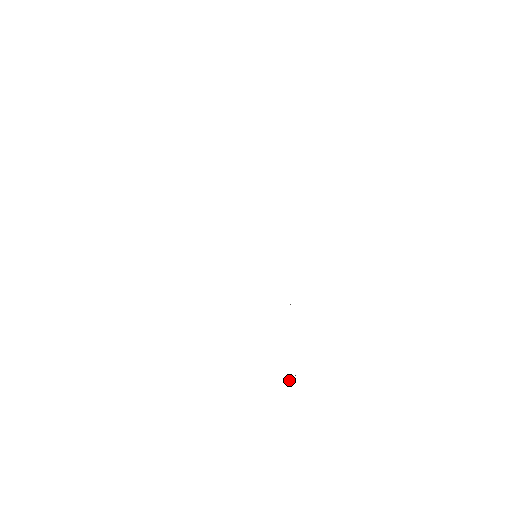
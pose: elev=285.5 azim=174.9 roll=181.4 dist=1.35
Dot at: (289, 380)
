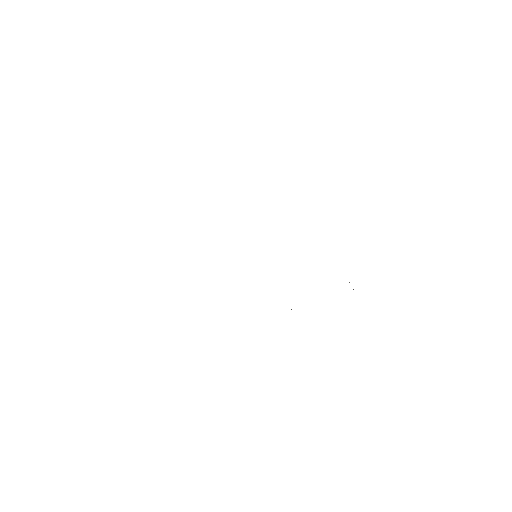
Dot at: occluded
